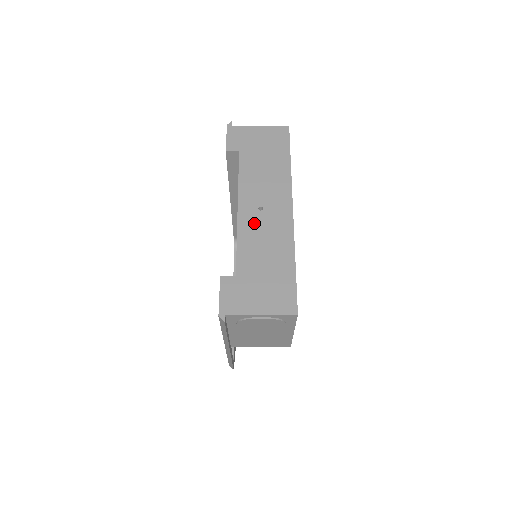
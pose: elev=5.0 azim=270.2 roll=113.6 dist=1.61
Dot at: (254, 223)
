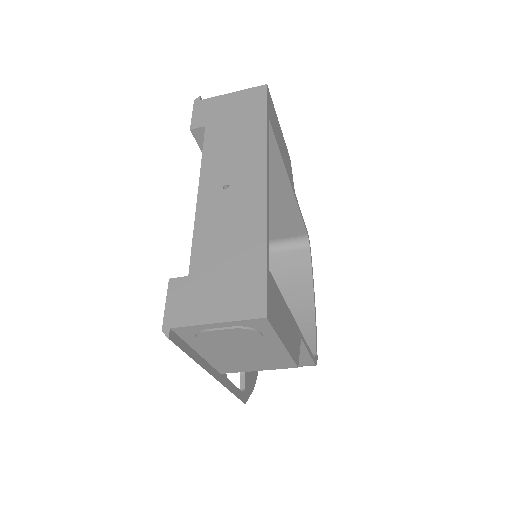
Dot at: (216, 206)
